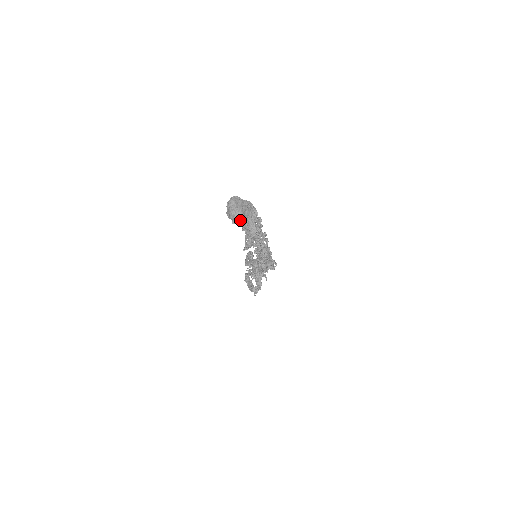
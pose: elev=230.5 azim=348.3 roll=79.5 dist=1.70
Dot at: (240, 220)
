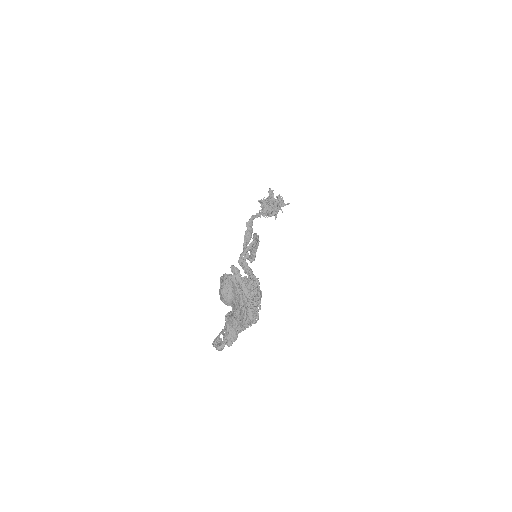
Dot at: (229, 305)
